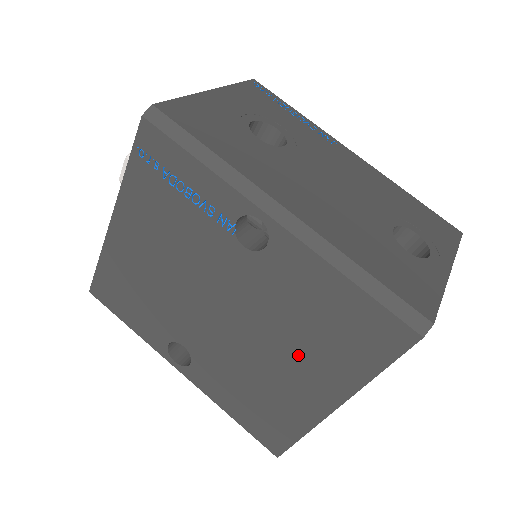
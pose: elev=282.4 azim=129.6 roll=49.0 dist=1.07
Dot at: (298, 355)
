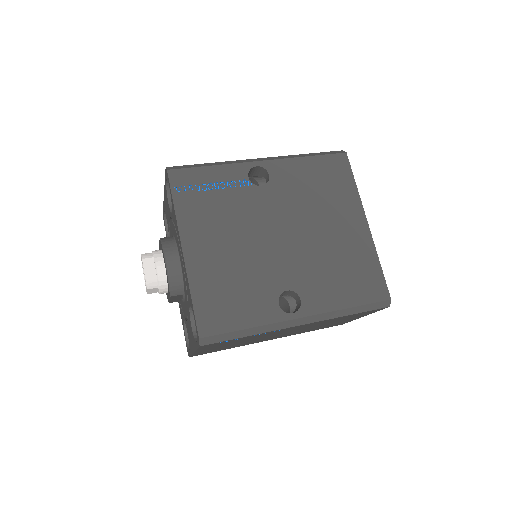
Dot at: (329, 214)
